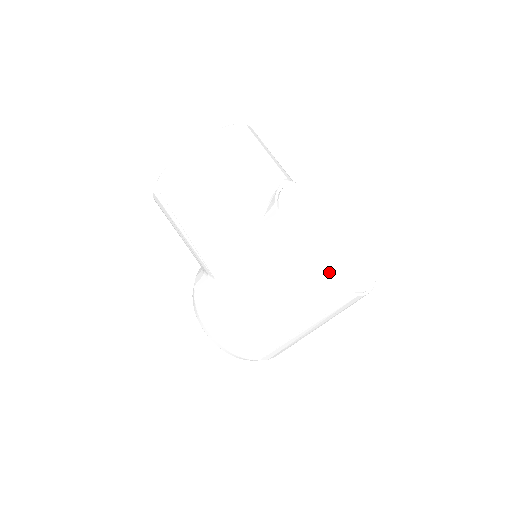
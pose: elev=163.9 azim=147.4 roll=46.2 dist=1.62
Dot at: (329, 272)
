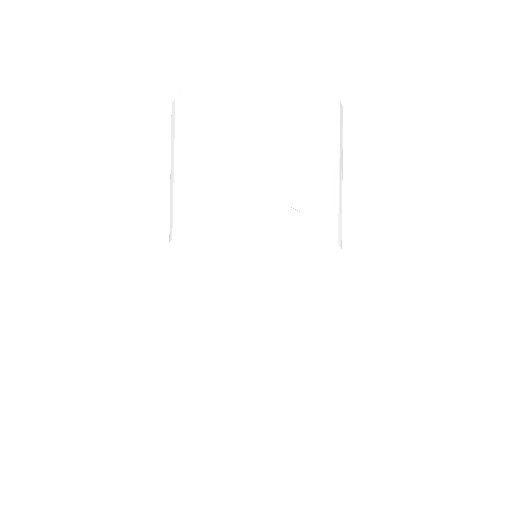
Dot at: (179, 353)
